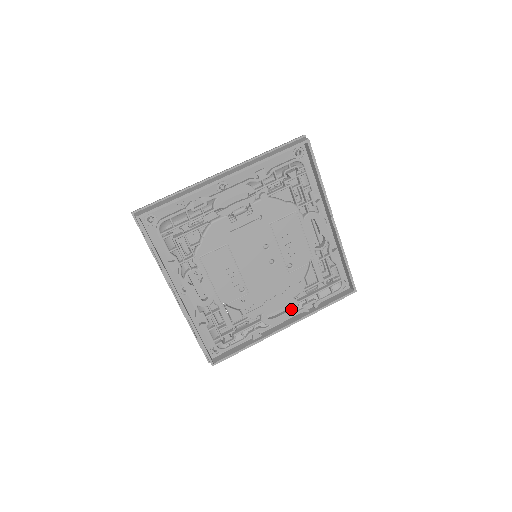
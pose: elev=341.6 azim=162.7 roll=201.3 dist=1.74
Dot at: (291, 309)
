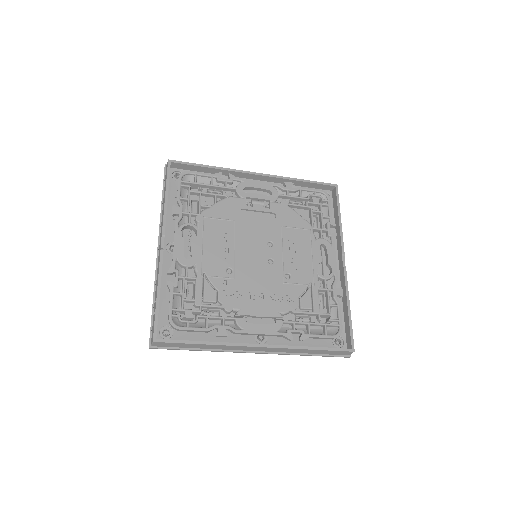
Dot at: (273, 324)
